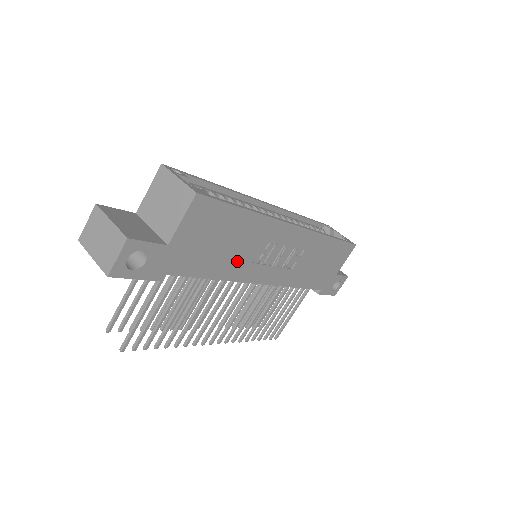
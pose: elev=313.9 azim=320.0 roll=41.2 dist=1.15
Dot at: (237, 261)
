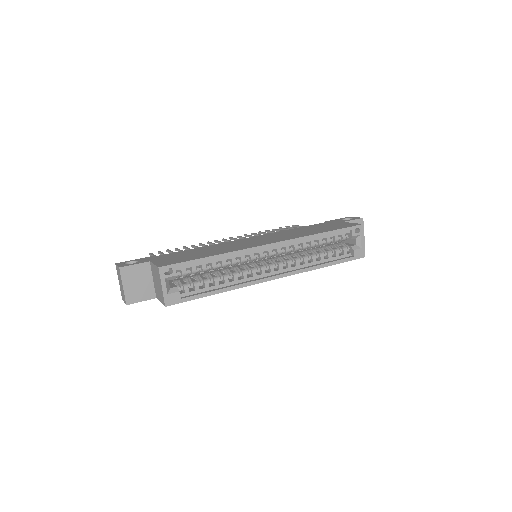
Dot at: occluded
